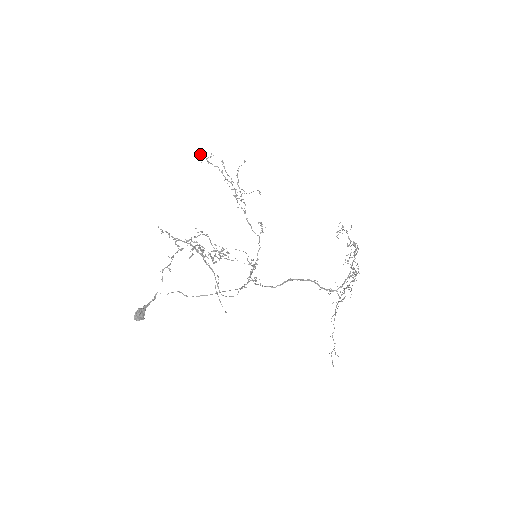
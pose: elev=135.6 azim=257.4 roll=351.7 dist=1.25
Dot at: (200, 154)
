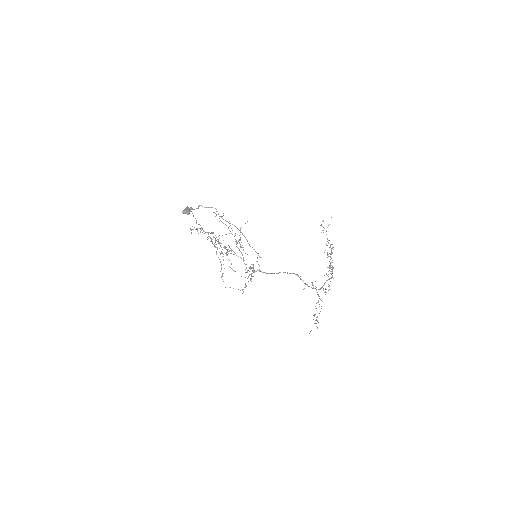
Dot at: (215, 213)
